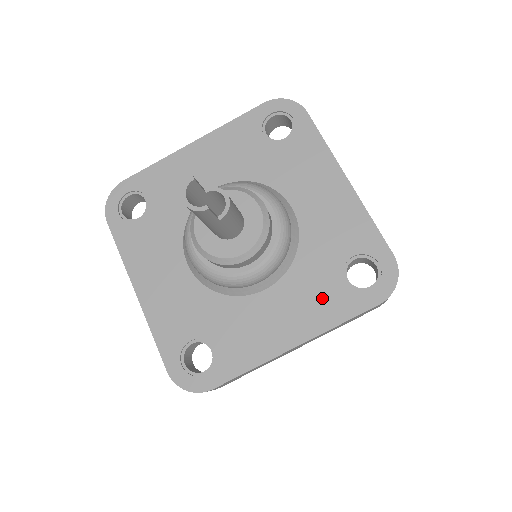
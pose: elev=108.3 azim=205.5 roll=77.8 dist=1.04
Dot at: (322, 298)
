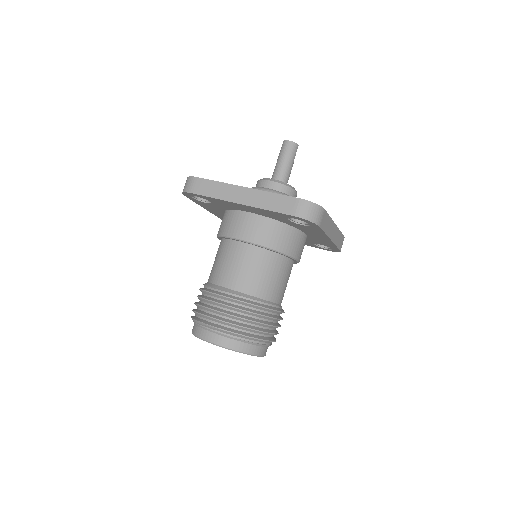
Dot at: occluded
